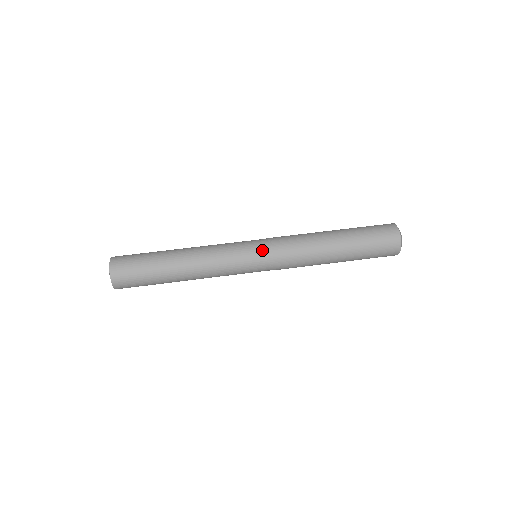
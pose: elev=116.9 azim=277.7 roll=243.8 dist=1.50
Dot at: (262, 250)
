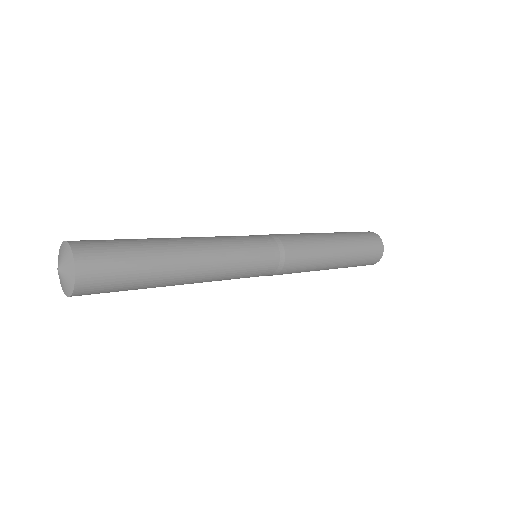
Dot at: (265, 236)
